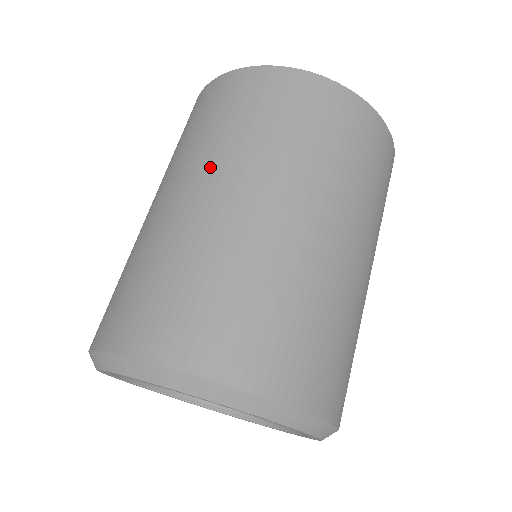
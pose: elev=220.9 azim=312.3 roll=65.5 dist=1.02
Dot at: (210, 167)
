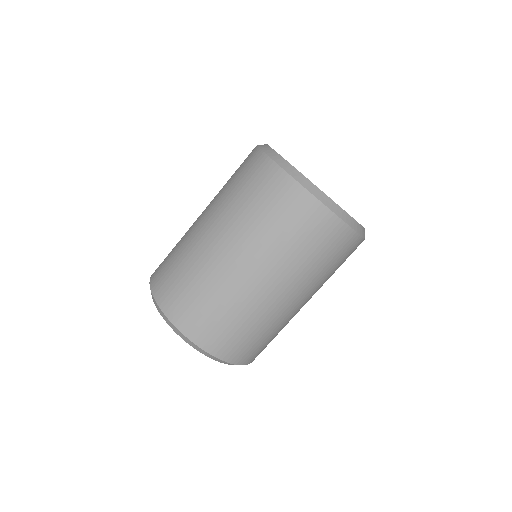
Dot at: (224, 223)
